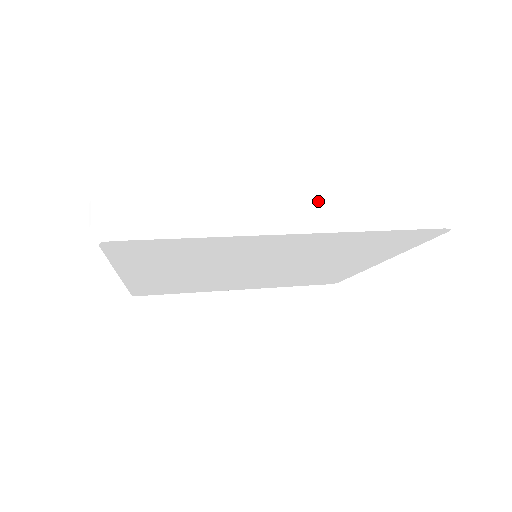
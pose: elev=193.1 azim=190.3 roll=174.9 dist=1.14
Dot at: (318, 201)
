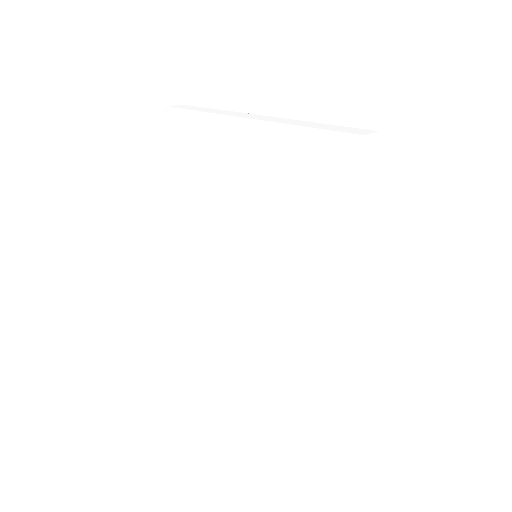
Dot at: (271, 118)
